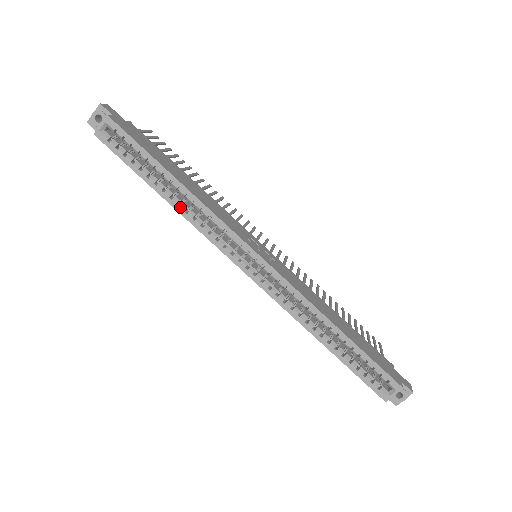
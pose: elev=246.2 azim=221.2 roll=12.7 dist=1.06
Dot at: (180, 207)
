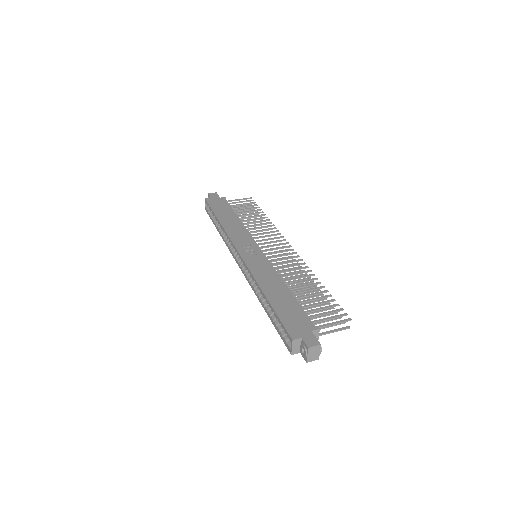
Dot at: (222, 235)
